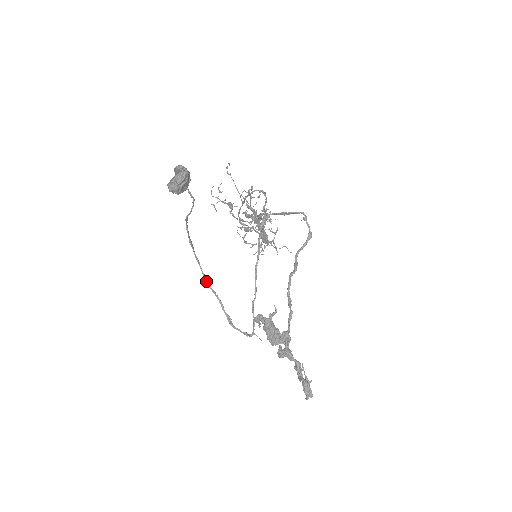
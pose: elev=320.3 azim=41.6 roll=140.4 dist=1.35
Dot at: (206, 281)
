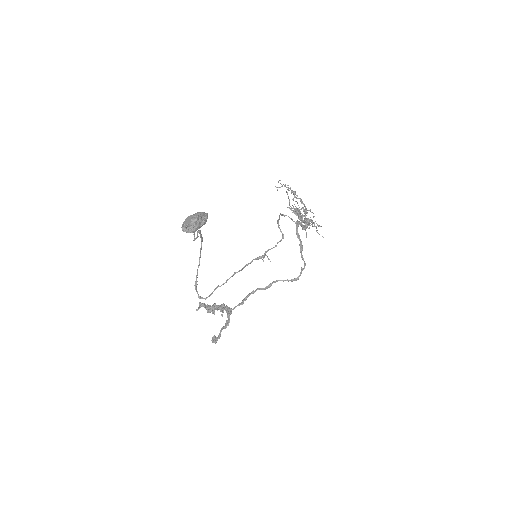
Dot at: occluded
